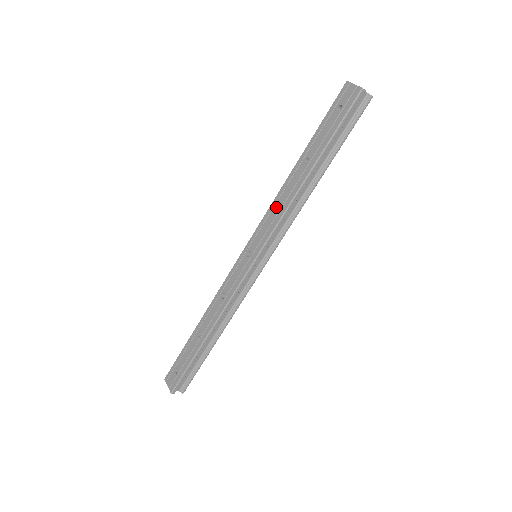
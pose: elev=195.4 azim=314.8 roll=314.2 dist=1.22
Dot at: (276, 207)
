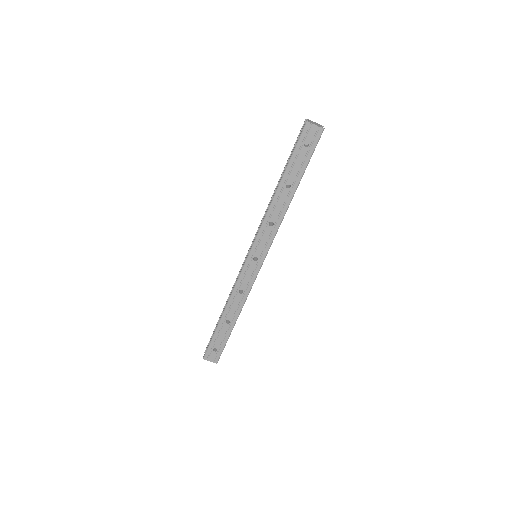
Dot at: occluded
